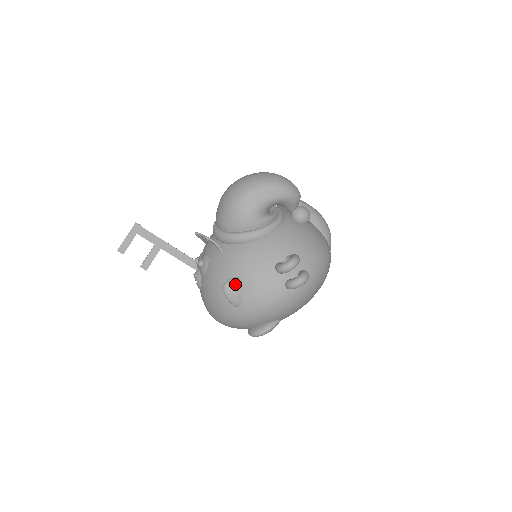
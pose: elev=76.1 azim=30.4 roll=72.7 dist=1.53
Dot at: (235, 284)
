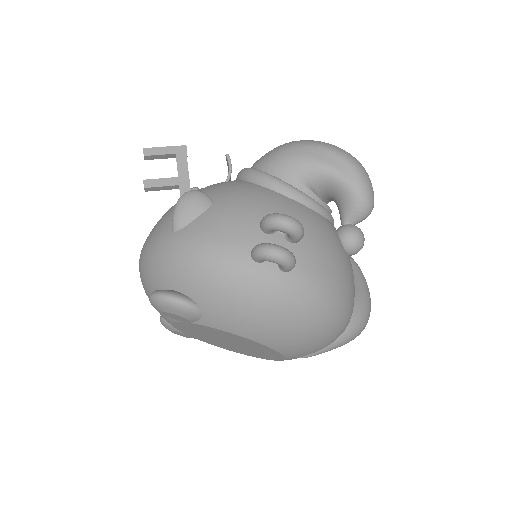
Dot at: (201, 199)
